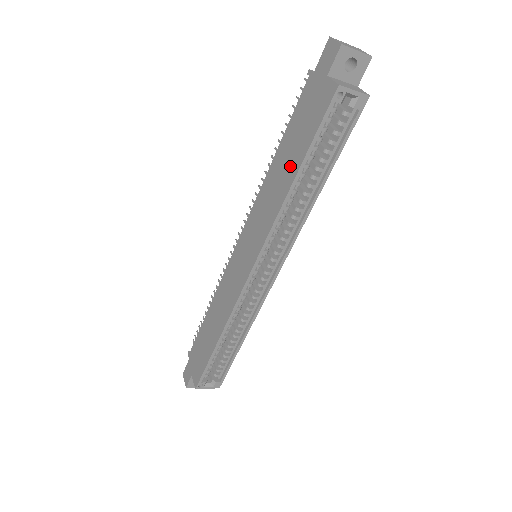
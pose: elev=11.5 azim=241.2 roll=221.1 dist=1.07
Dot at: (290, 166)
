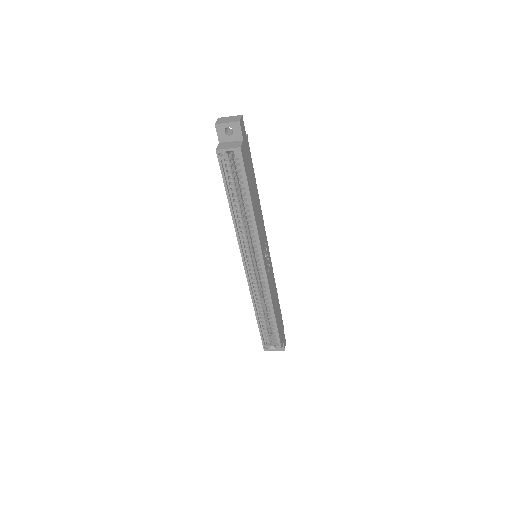
Dot at: occluded
